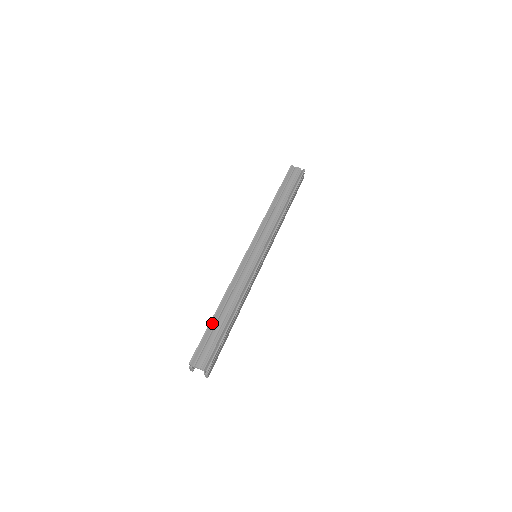
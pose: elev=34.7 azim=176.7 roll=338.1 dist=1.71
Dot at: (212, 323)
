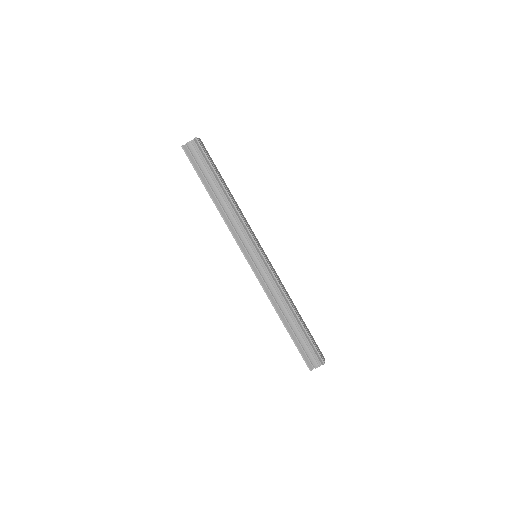
Dot at: (292, 336)
